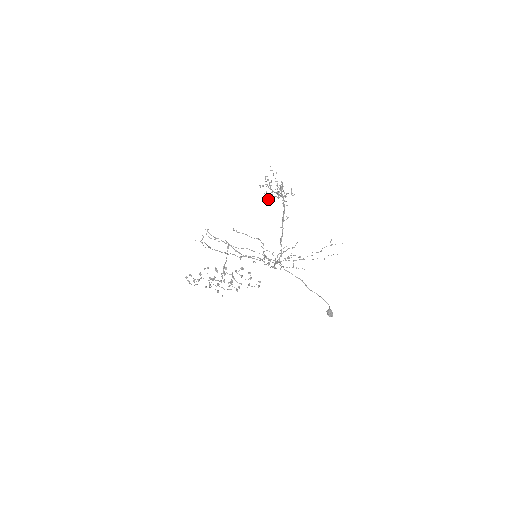
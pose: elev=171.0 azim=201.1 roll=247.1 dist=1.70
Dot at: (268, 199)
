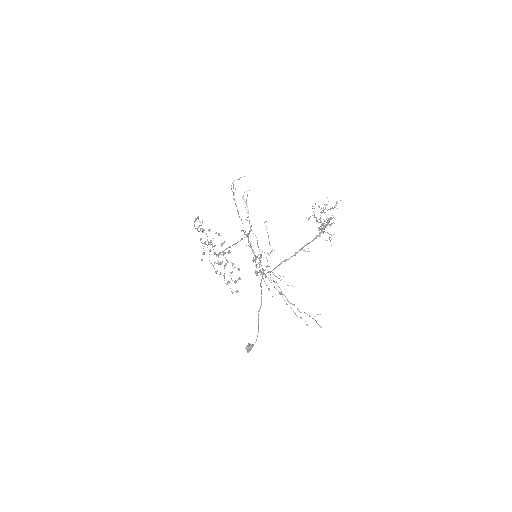
Dot at: (310, 216)
